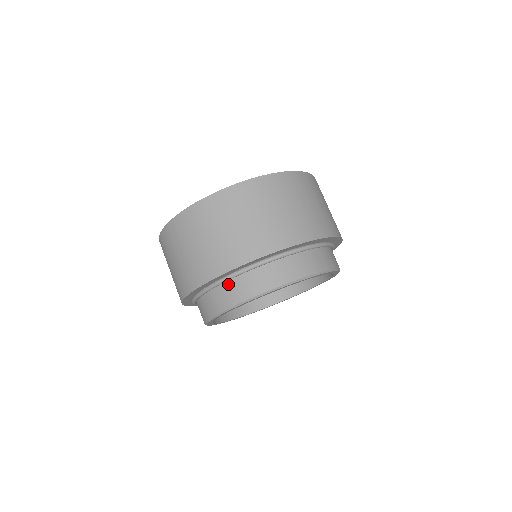
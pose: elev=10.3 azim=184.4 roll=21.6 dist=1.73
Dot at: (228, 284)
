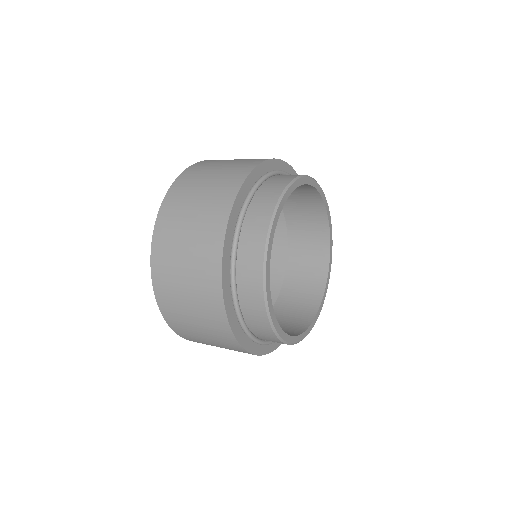
Dot at: (251, 208)
